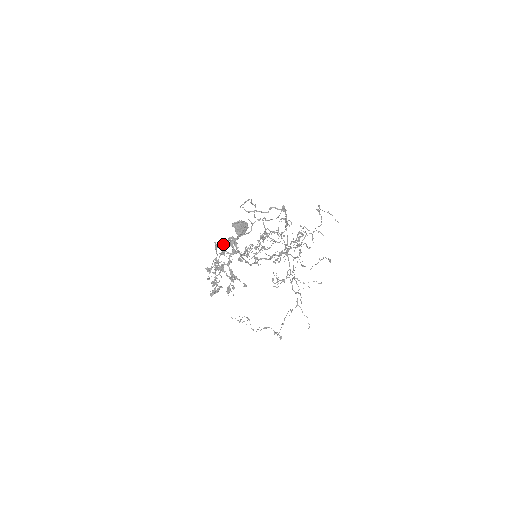
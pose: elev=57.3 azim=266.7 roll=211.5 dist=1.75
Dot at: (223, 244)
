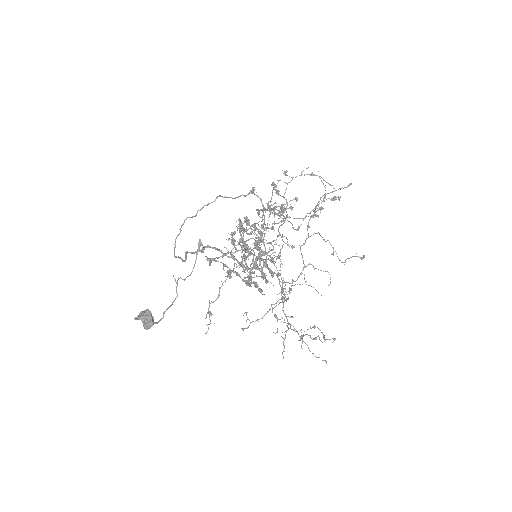
Dot at: occluded
